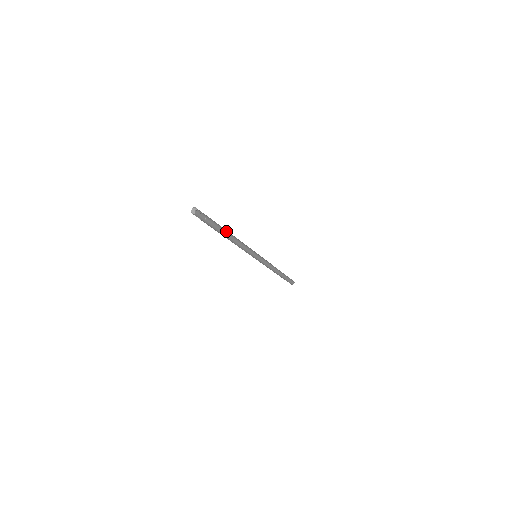
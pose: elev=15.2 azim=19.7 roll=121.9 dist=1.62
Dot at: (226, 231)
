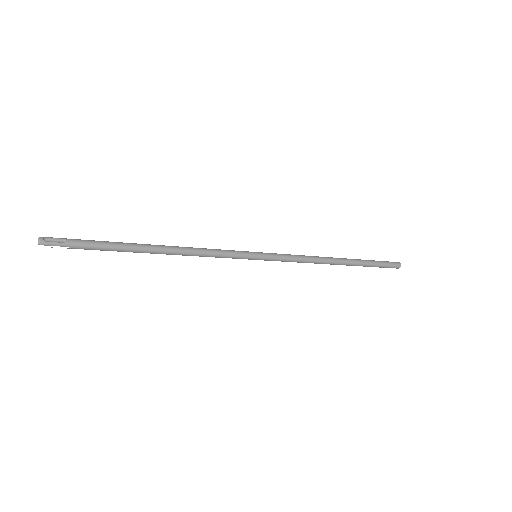
Dot at: (140, 249)
